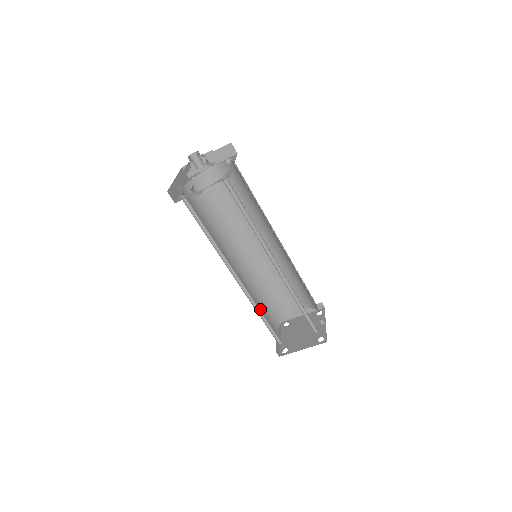
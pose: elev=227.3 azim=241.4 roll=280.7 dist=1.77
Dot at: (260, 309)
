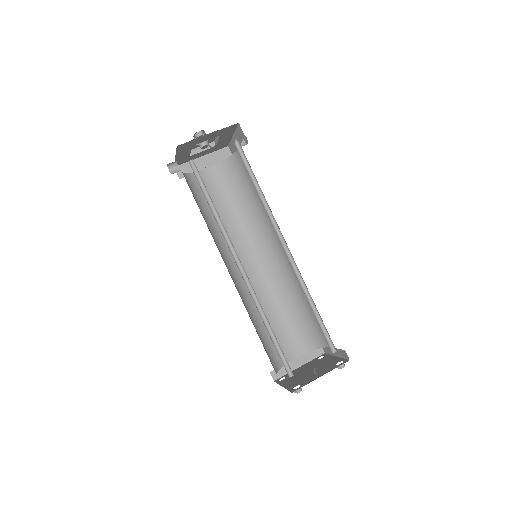
Dot at: (276, 320)
